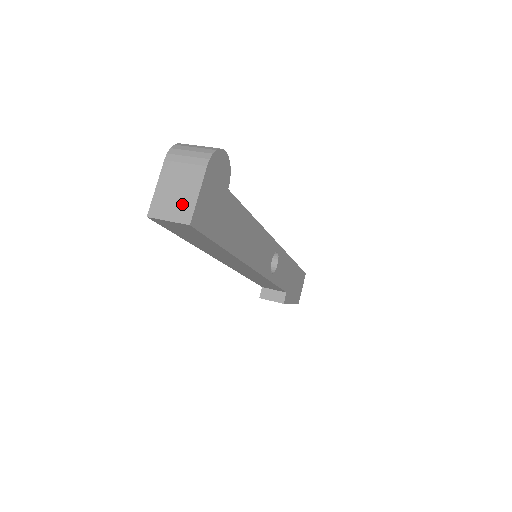
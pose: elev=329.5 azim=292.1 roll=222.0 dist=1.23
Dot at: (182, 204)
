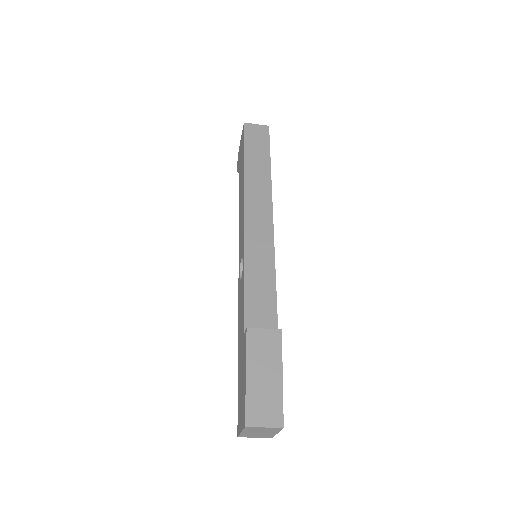
Dot at: occluded
